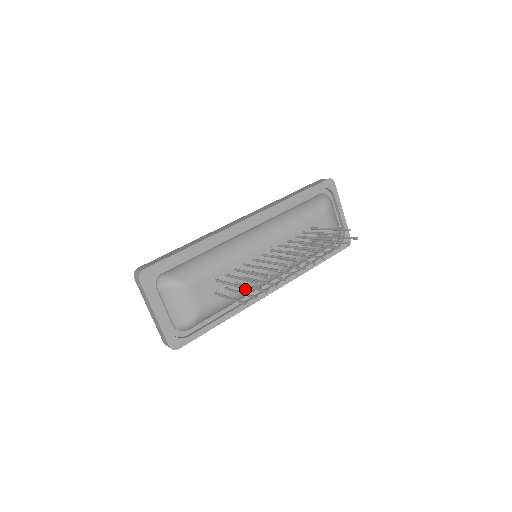
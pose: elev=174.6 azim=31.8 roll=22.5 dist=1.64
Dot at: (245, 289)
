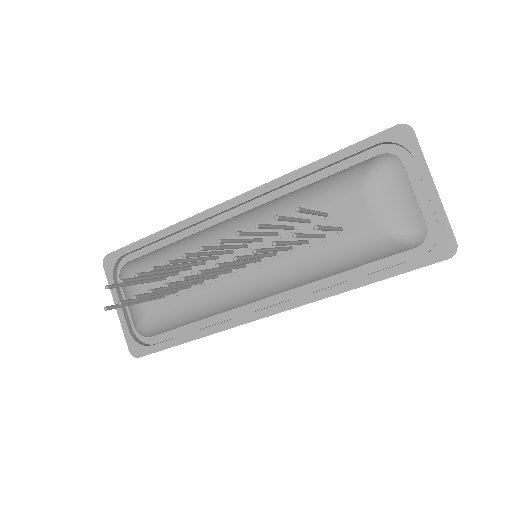
Dot at: (109, 287)
